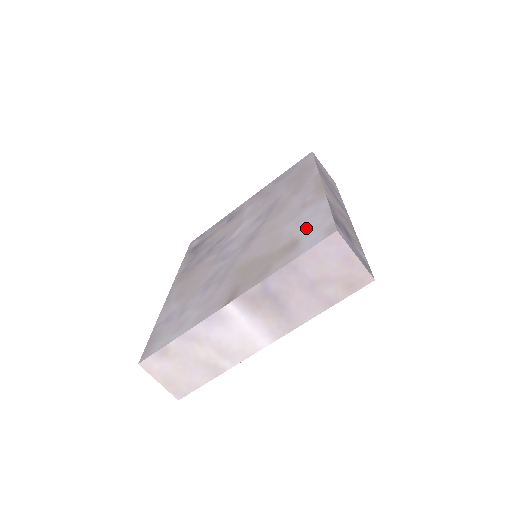
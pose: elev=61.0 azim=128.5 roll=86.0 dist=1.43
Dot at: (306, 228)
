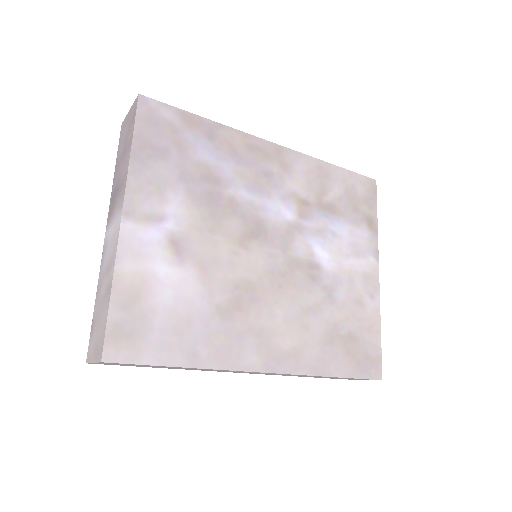
Dot at: occluded
